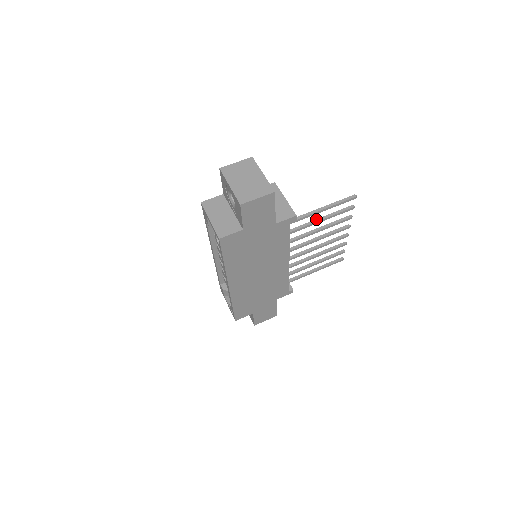
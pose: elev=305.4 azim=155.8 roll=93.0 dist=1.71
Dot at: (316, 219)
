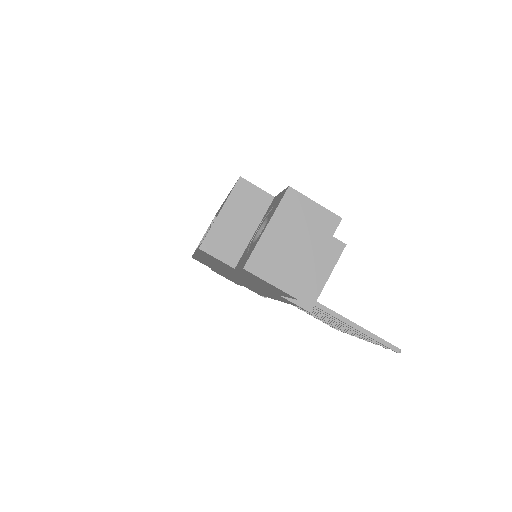
Dot at: occluded
